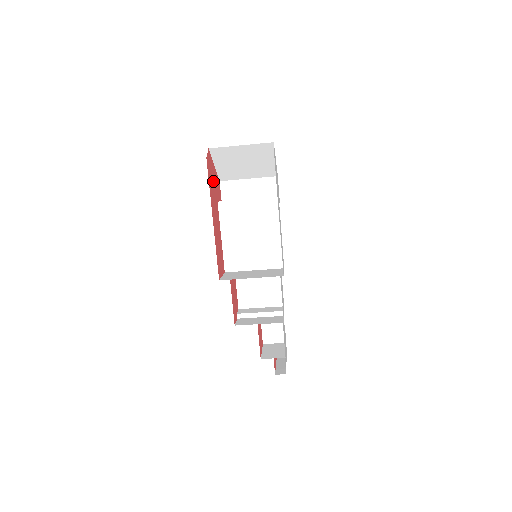
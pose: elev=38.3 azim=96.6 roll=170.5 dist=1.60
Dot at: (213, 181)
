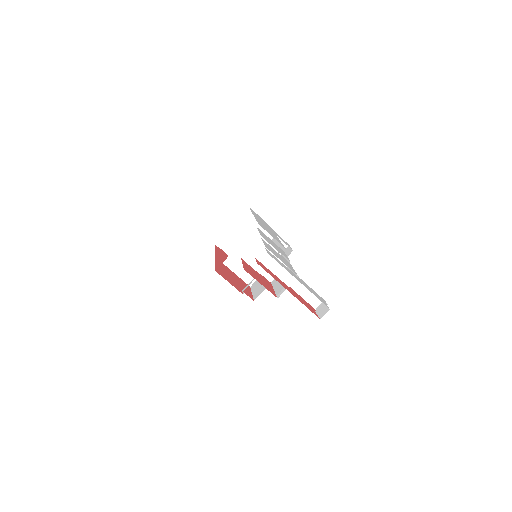
Dot at: occluded
